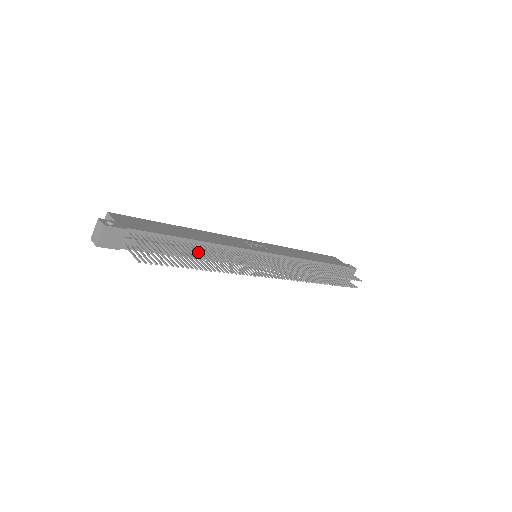
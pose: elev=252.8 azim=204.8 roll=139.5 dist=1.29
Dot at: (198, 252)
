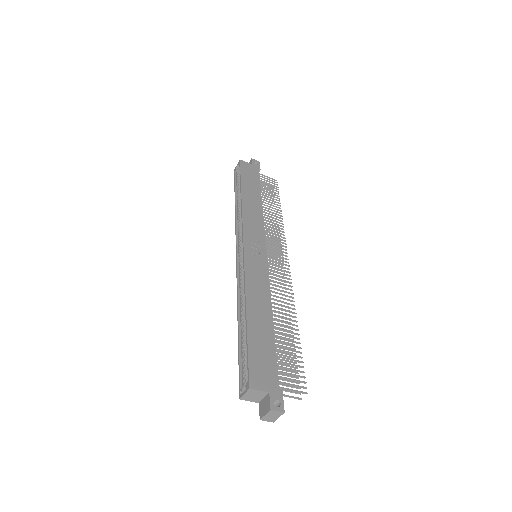
Dot at: (287, 332)
